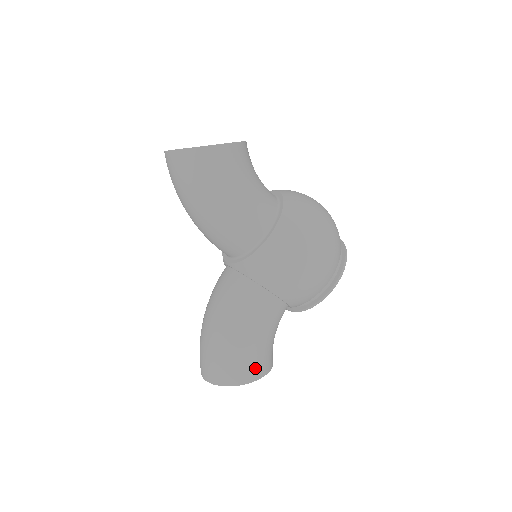
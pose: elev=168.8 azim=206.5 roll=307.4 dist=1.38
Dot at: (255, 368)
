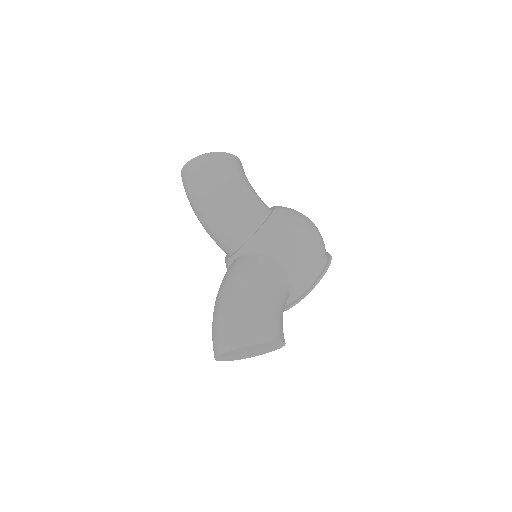
Dot at: (271, 329)
